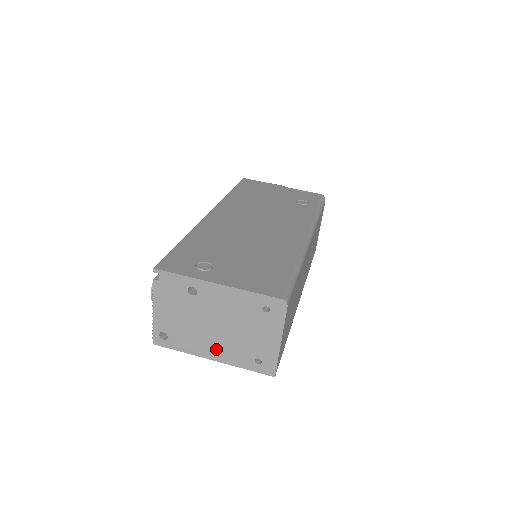
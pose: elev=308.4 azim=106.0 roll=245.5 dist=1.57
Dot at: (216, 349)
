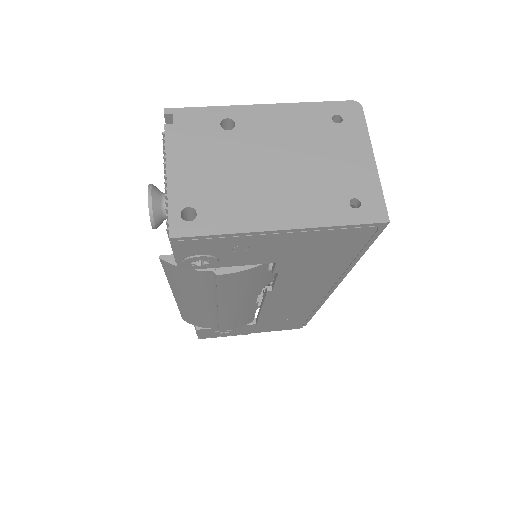
Dot at: (284, 206)
